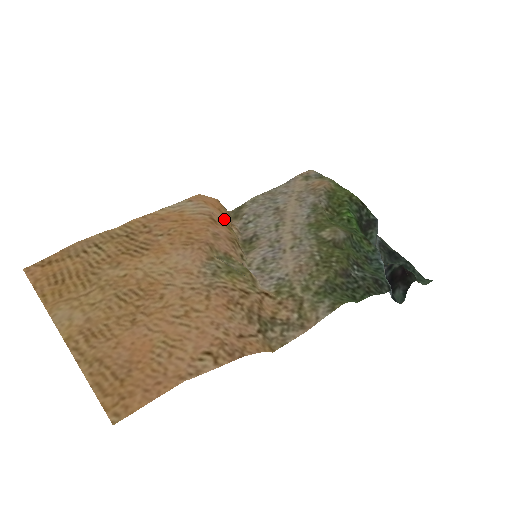
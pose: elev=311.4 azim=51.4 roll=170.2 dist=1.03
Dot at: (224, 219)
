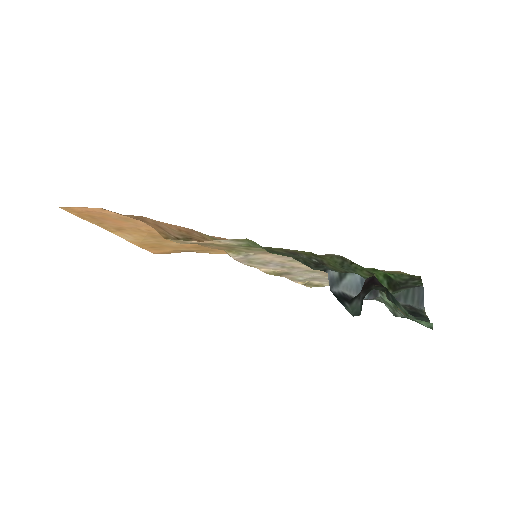
Dot at: occluded
